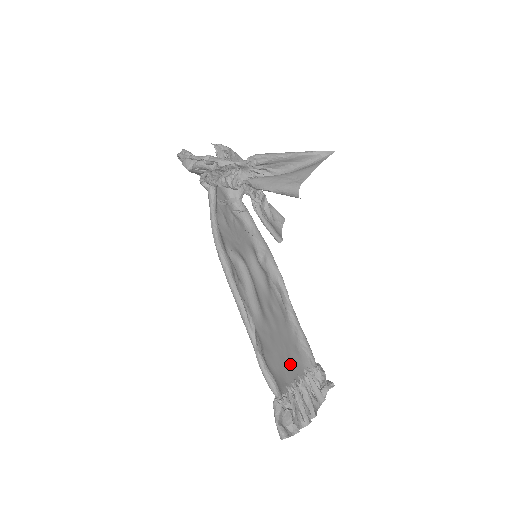
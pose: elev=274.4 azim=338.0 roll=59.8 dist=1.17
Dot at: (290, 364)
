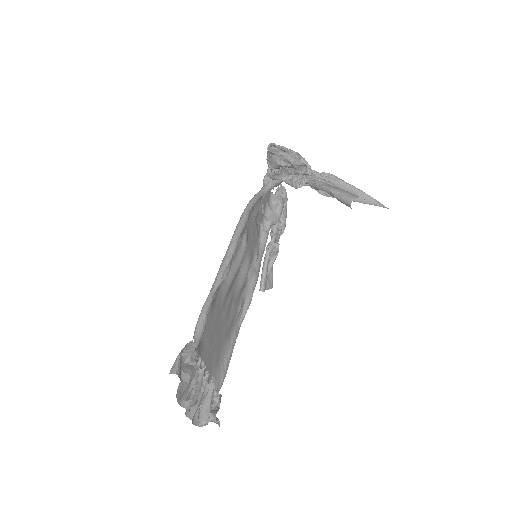
Dot at: (210, 355)
